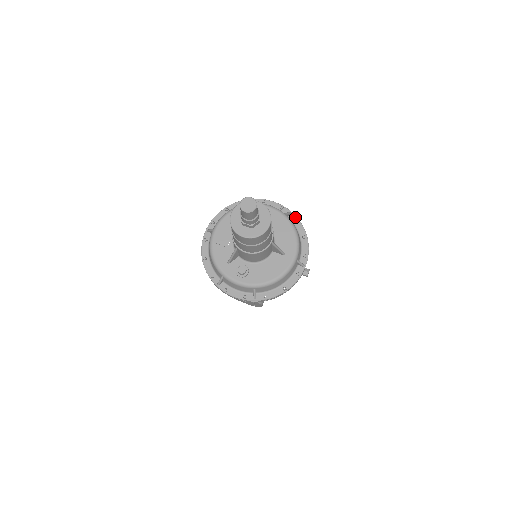
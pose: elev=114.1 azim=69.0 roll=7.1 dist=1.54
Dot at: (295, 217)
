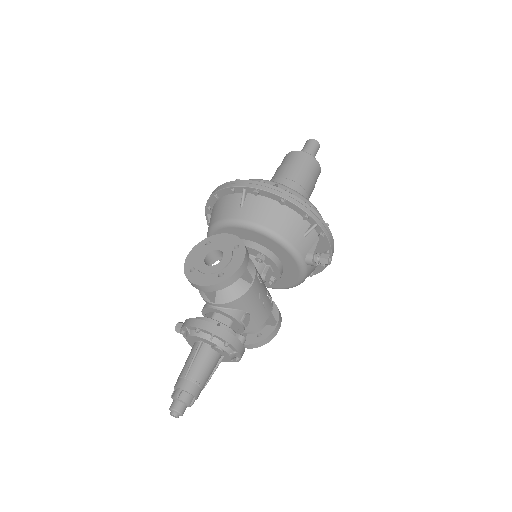
Dot at: occluded
